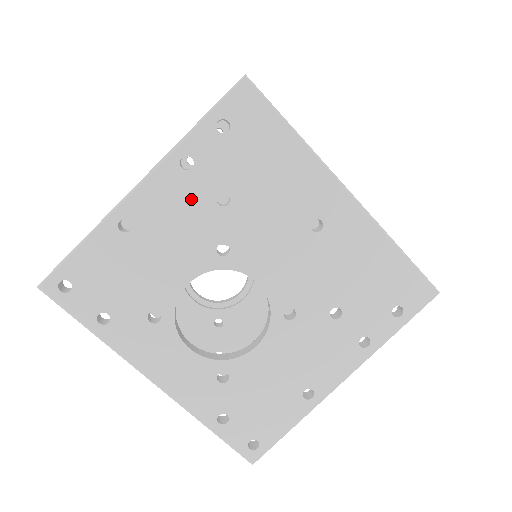
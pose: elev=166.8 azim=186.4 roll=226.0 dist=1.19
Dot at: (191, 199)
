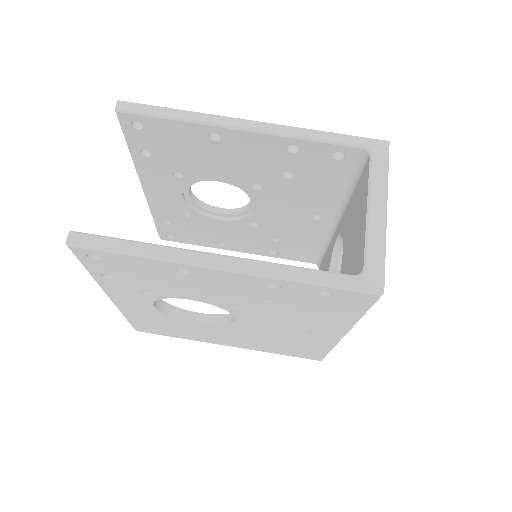
Dot at: (250, 291)
